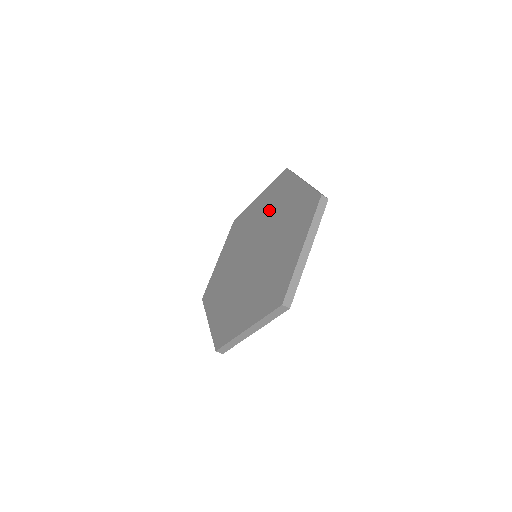
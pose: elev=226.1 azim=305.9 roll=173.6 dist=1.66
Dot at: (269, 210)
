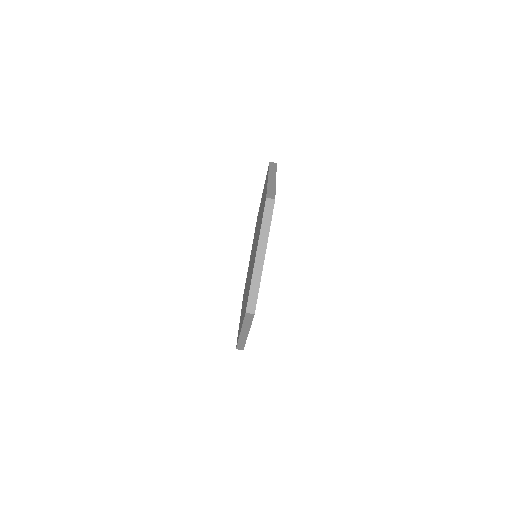
Dot at: occluded
